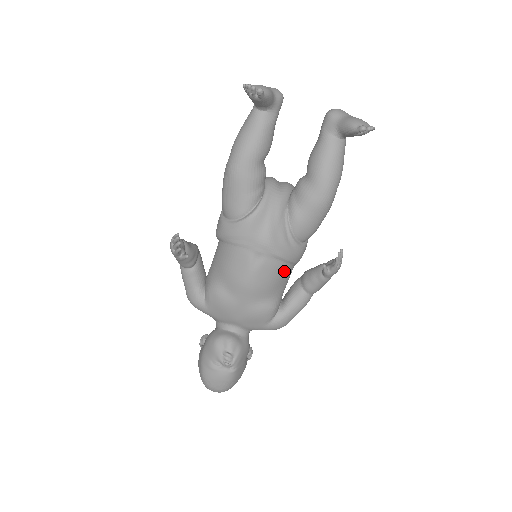
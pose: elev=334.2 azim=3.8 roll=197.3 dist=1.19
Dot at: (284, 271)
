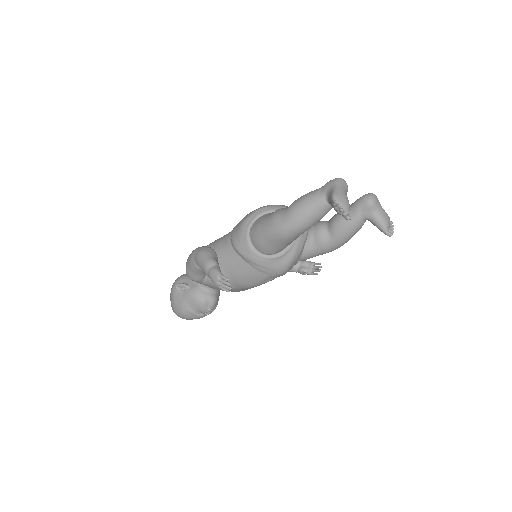
Dot at: occluded
